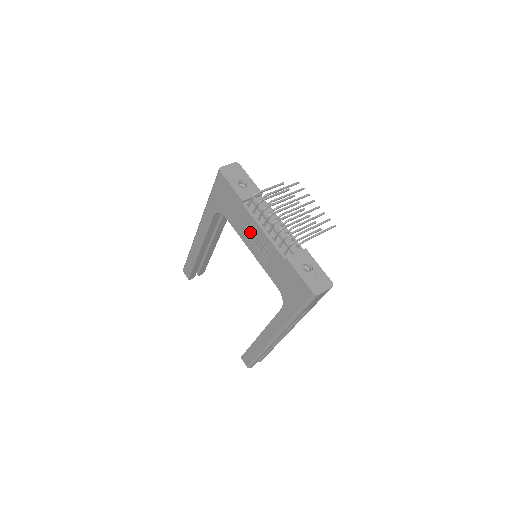
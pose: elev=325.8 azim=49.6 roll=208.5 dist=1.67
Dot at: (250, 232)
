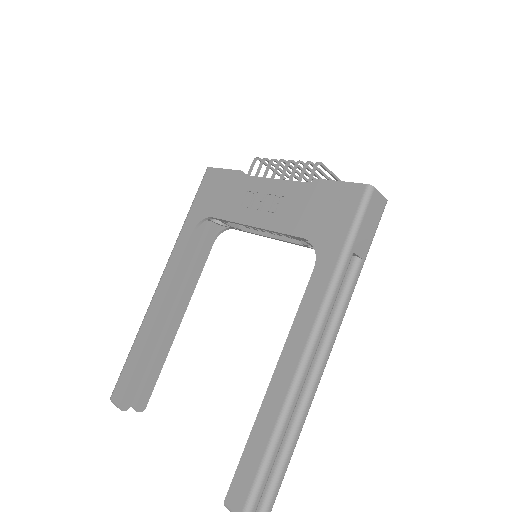
Dot at: (251, 200)
